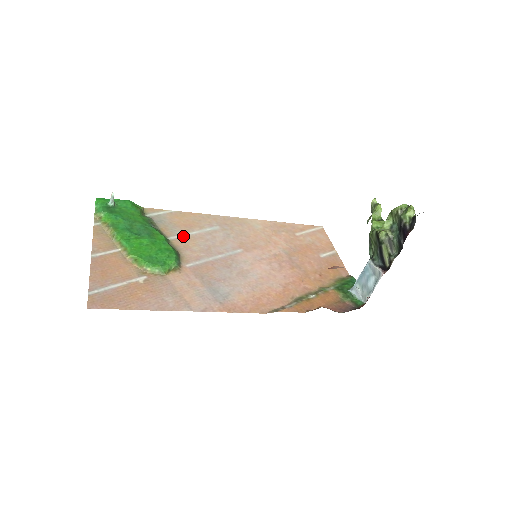
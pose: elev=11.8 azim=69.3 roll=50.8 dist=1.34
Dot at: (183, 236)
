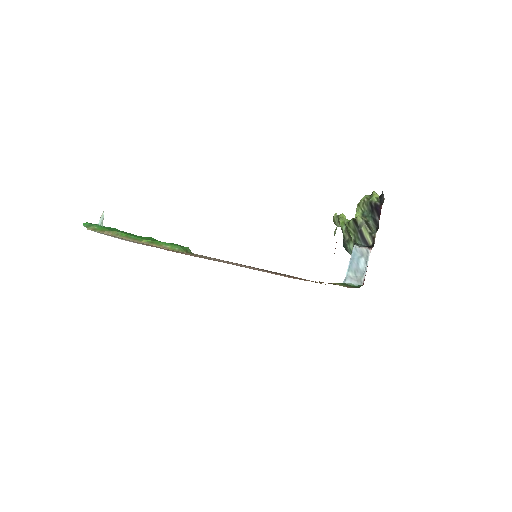
Dot at: occluded
